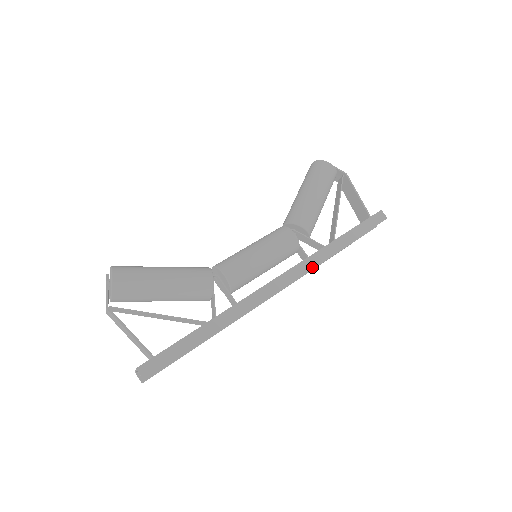
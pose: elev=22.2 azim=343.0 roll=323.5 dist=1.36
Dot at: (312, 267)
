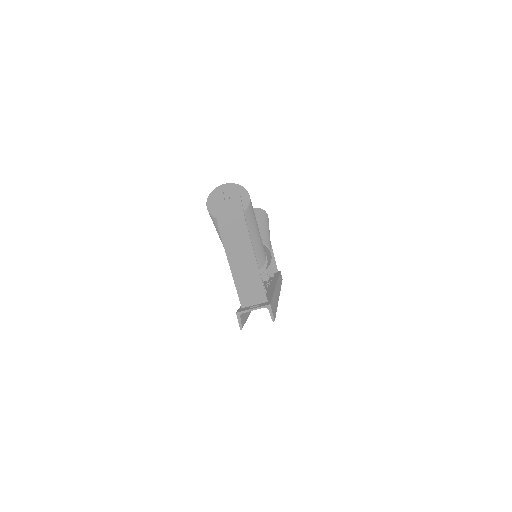
Dot at: (280, 288)
